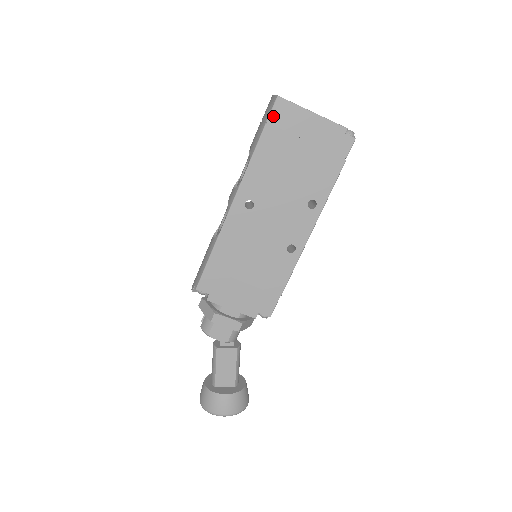
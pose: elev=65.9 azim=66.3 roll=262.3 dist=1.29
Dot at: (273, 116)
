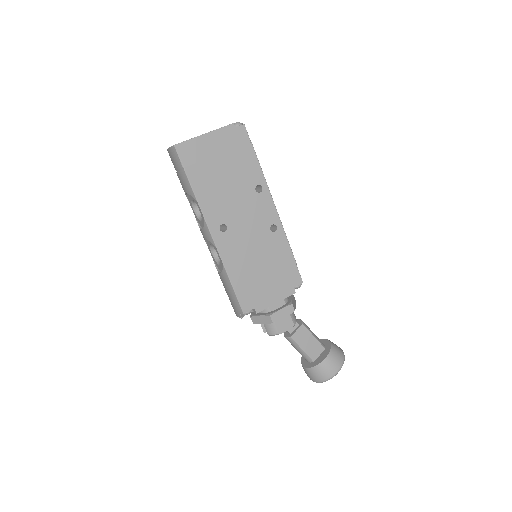
Dot at: (184, 160)
